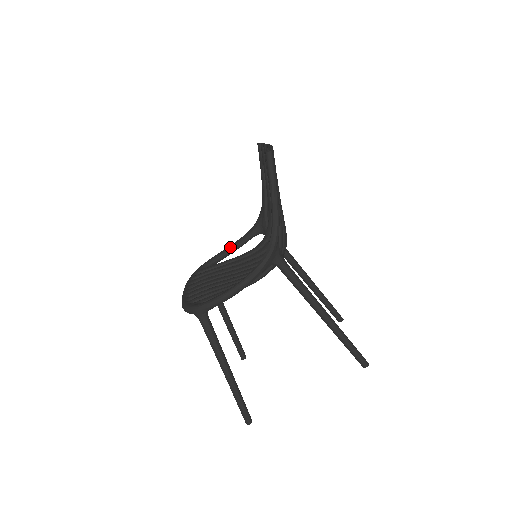
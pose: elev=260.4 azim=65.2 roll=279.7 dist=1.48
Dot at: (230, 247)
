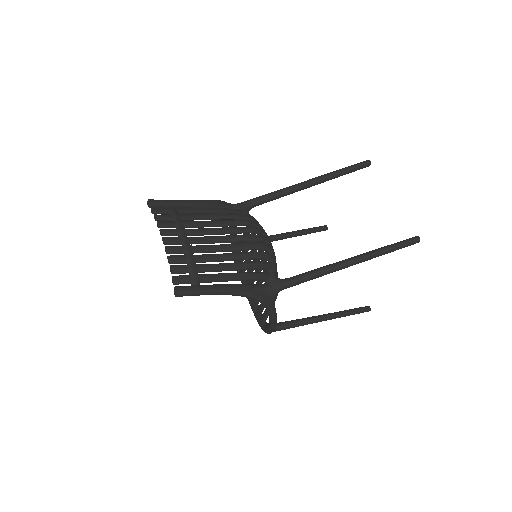
Dot at: (231, 226)
